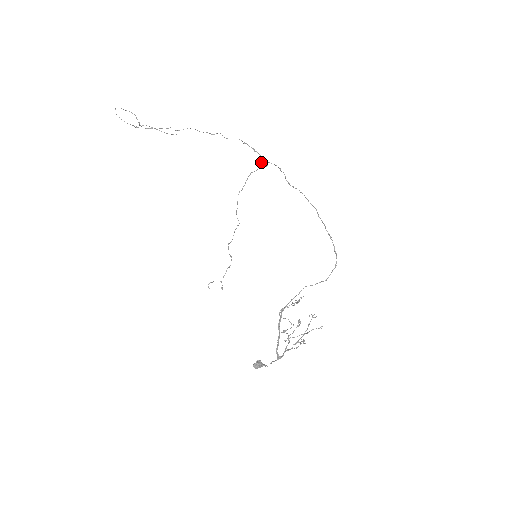
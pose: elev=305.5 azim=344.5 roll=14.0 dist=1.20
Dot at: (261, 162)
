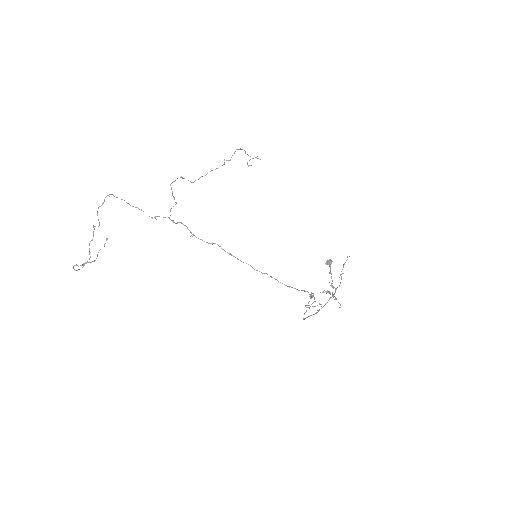
Dot at: occluded
